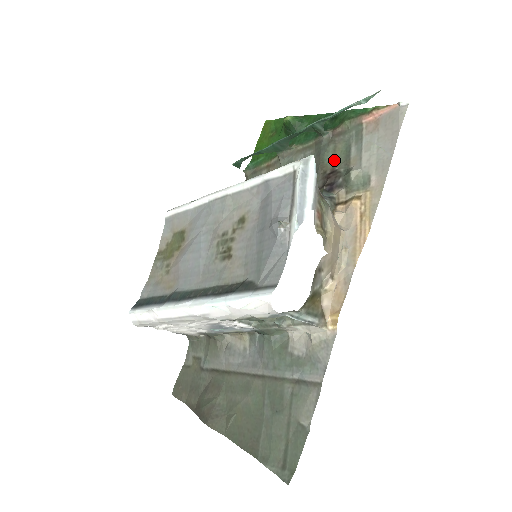
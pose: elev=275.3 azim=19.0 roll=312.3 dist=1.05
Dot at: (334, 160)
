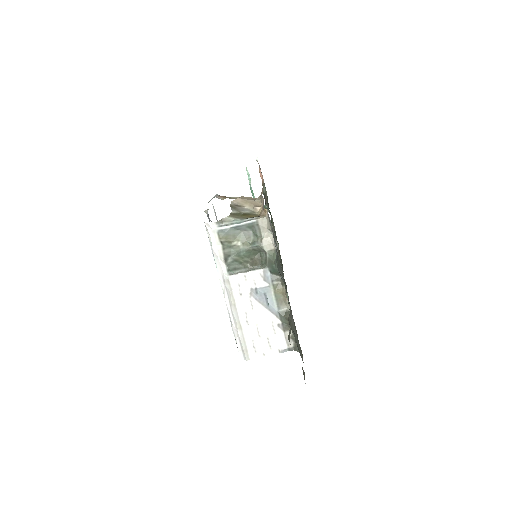
Dot at: (268, 203)
